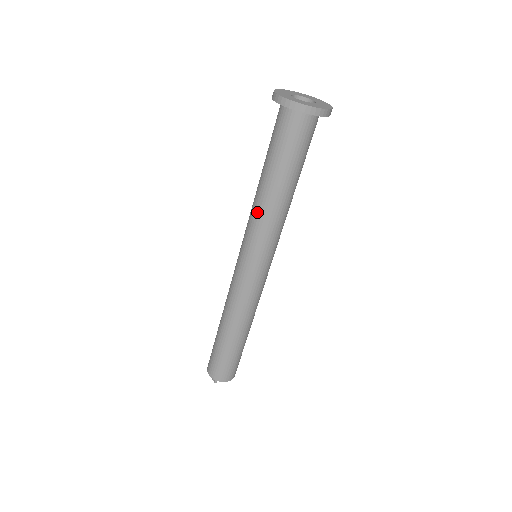
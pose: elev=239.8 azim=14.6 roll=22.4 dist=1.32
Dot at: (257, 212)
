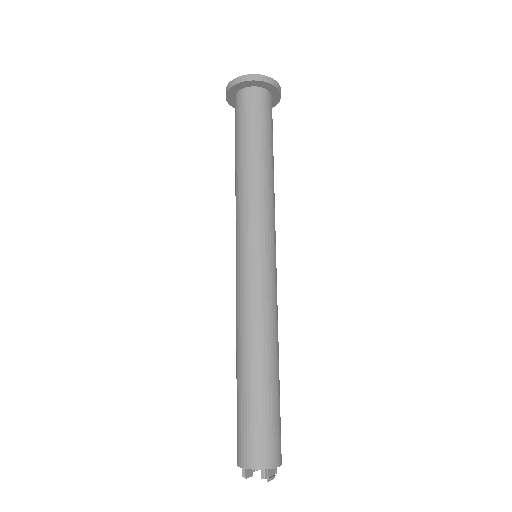
Dot at: occluded
